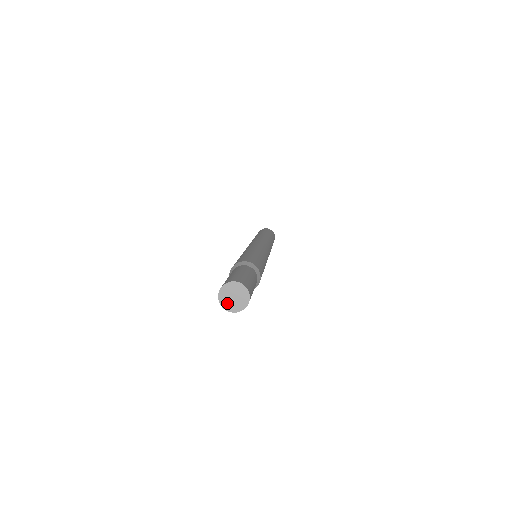
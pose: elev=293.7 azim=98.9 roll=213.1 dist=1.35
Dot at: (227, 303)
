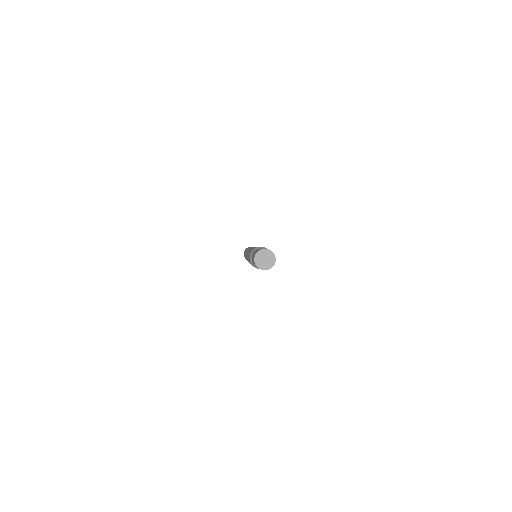
Dot at: (261, 264)
